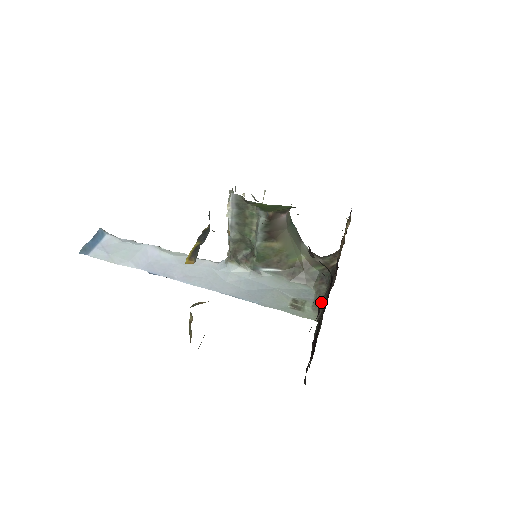
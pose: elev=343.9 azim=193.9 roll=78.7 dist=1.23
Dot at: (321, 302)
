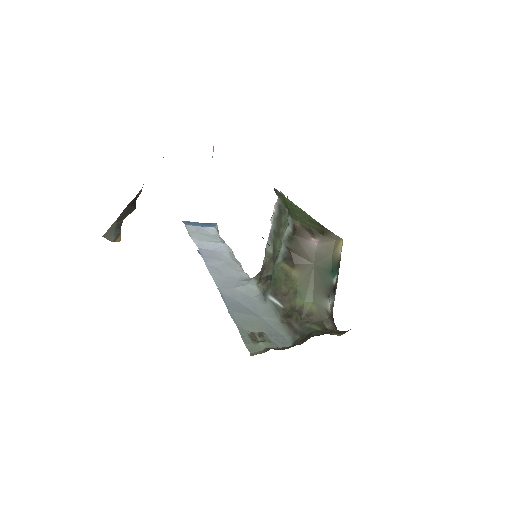
Dot at: (278, 348)
